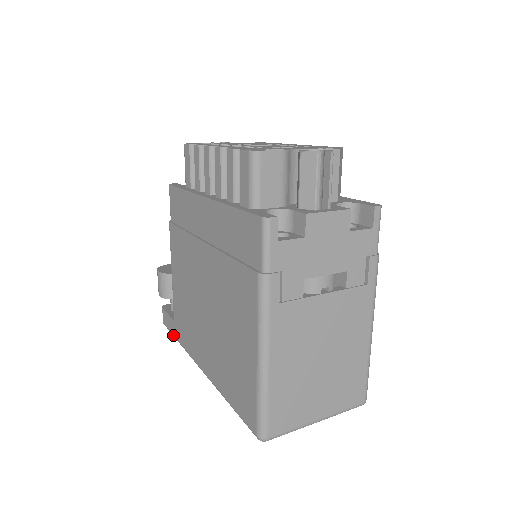
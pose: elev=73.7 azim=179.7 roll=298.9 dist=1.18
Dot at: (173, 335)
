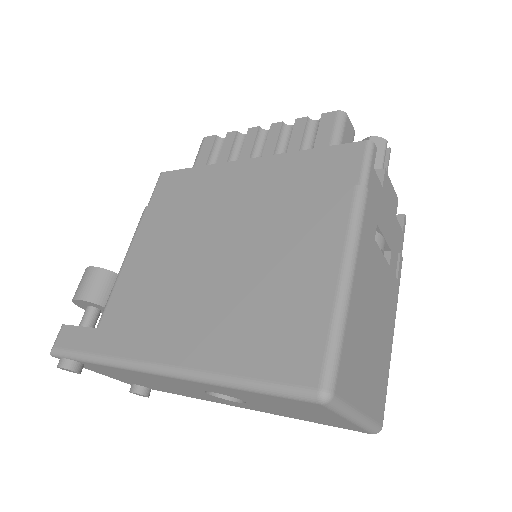
Dot at: (82, 352)
